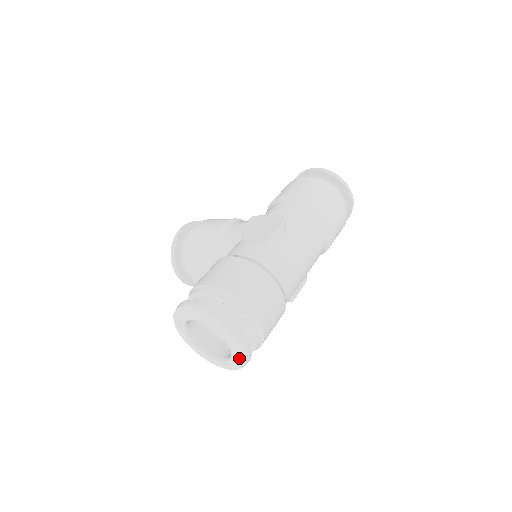
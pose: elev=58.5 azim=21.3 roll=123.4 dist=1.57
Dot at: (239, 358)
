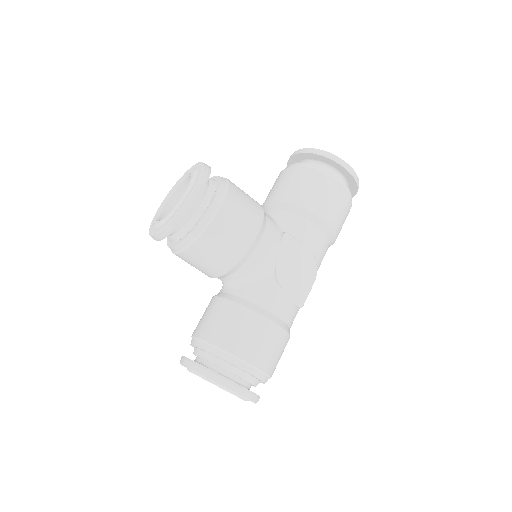
Dot at: occluded
